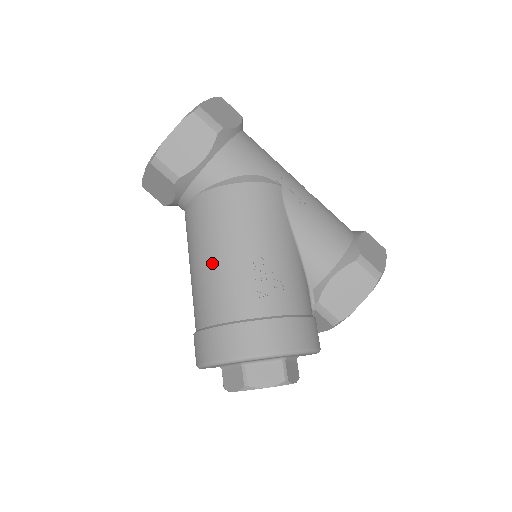
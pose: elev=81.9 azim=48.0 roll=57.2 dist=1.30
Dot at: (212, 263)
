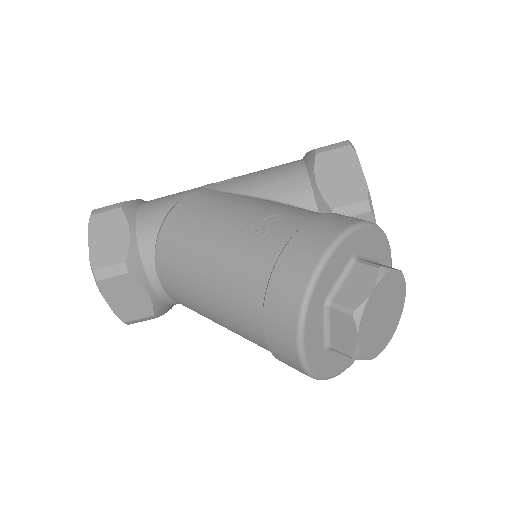
Dot at: (210, 275)
